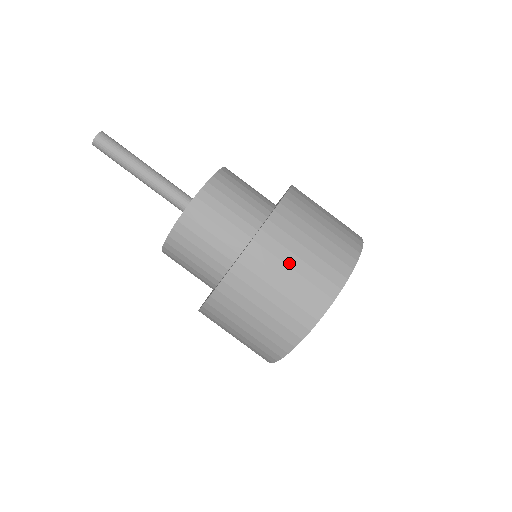
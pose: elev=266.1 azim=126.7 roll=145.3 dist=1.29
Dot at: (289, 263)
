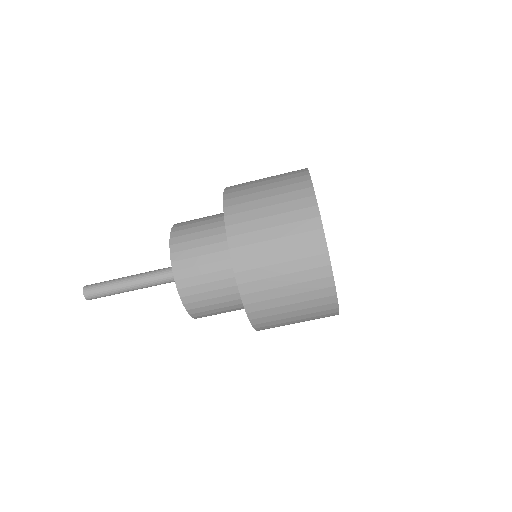
Dot at: (268, 238)
